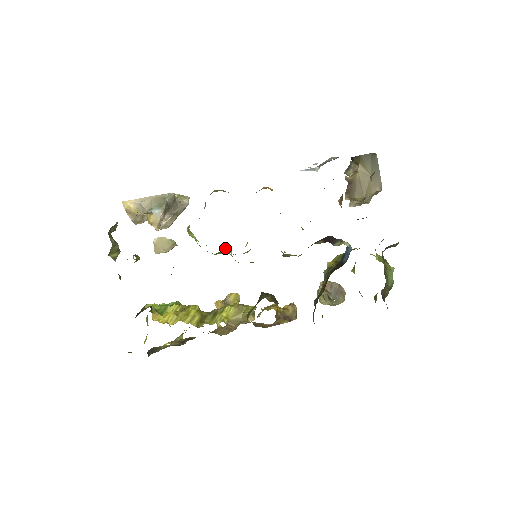
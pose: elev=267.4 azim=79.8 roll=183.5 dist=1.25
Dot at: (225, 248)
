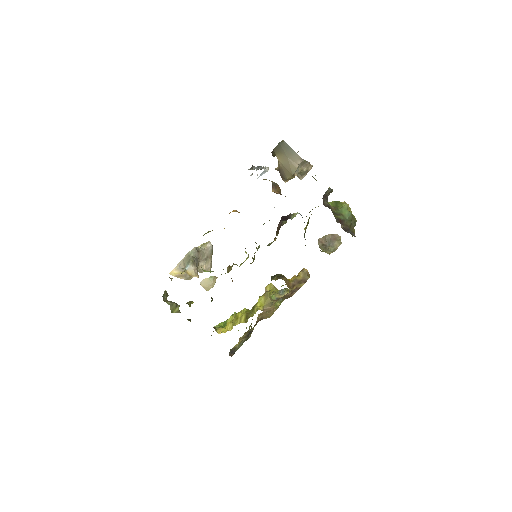
Dot at: (229, 266)
